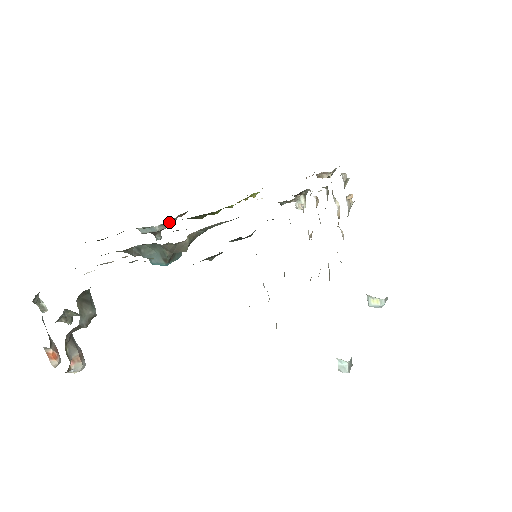
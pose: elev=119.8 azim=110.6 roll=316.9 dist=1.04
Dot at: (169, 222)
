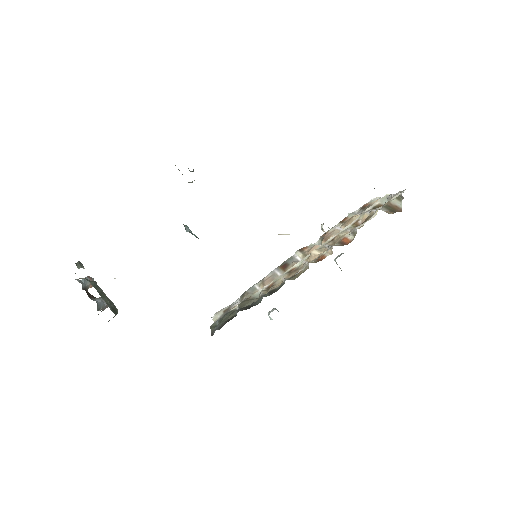
Dot at: occluded
